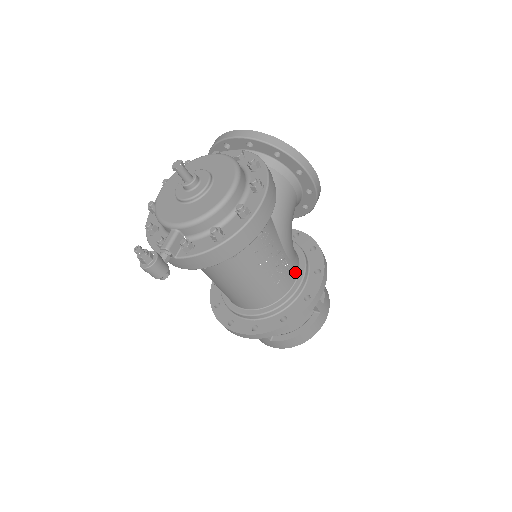
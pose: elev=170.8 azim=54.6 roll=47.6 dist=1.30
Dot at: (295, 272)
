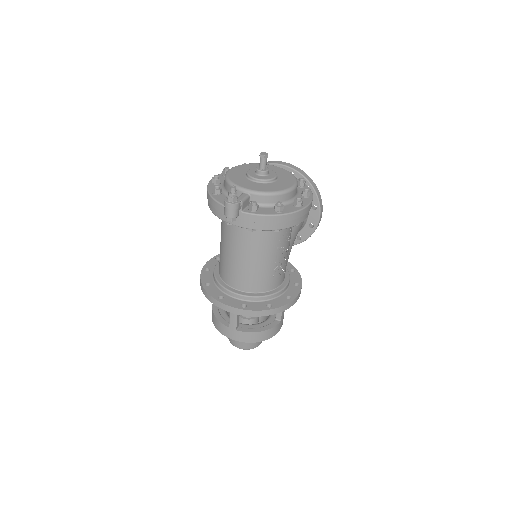
Dot at: (284, 277)
